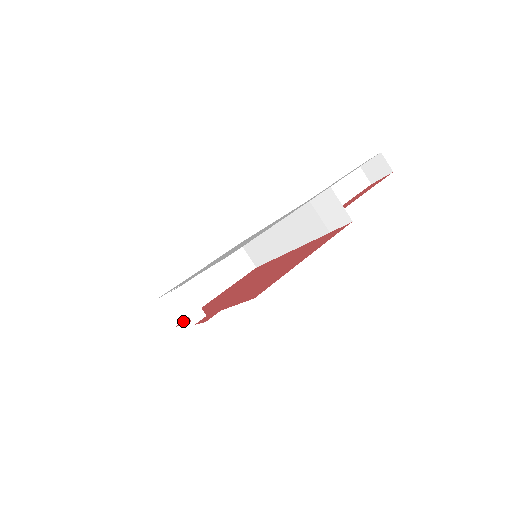
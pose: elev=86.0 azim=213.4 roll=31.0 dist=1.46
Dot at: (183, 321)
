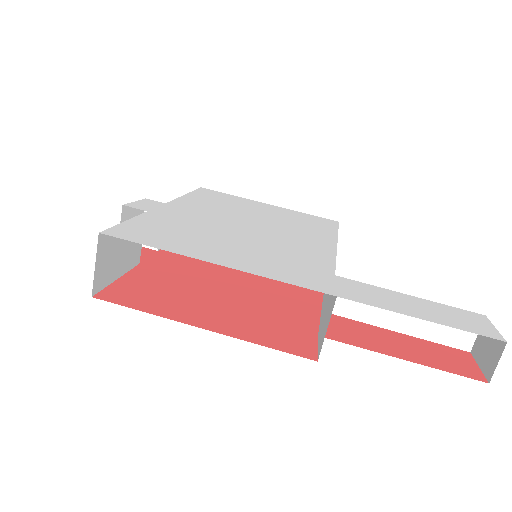
Dot at: occluded
